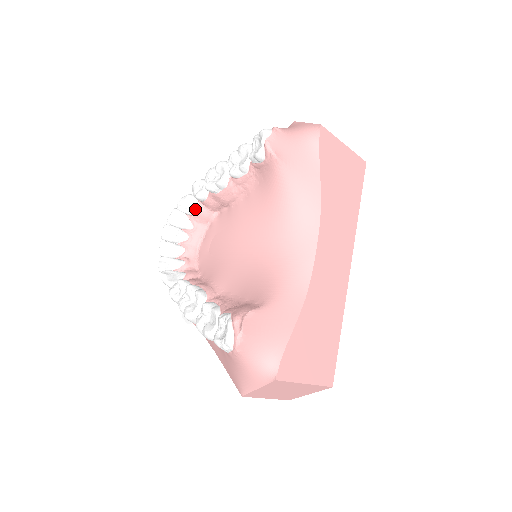
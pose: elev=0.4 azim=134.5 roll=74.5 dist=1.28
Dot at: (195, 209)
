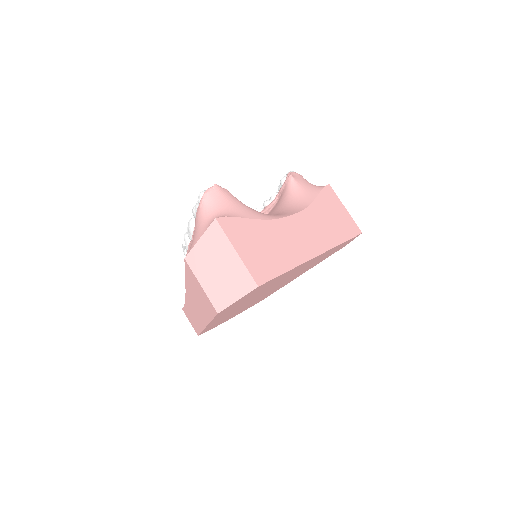
Dot at: occluded
